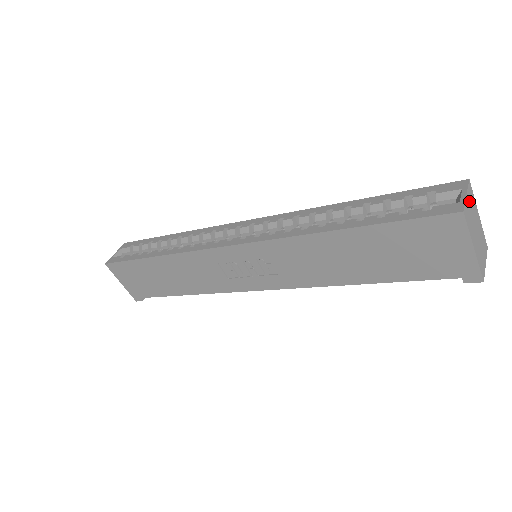
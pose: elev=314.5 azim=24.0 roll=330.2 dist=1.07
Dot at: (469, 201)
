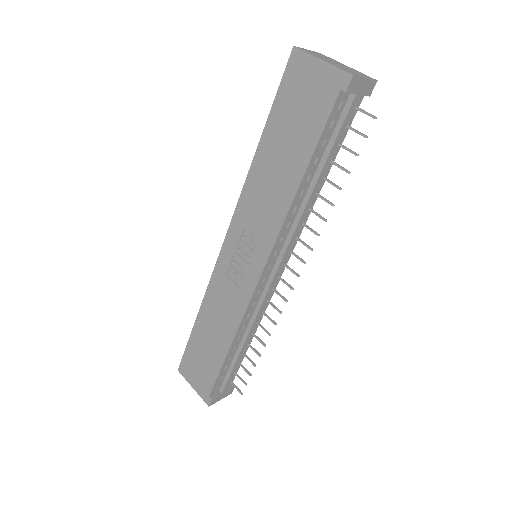
Dot at: (315, 53)
